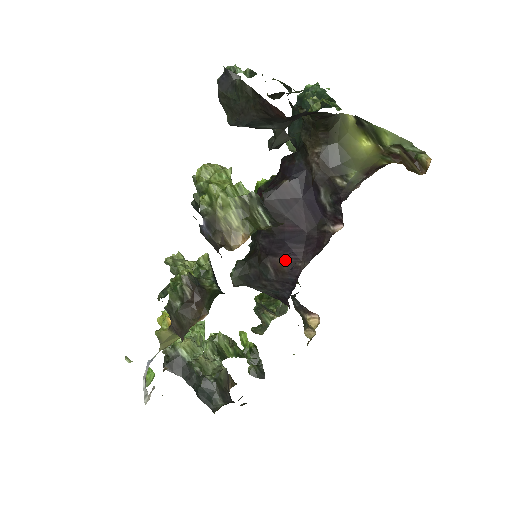
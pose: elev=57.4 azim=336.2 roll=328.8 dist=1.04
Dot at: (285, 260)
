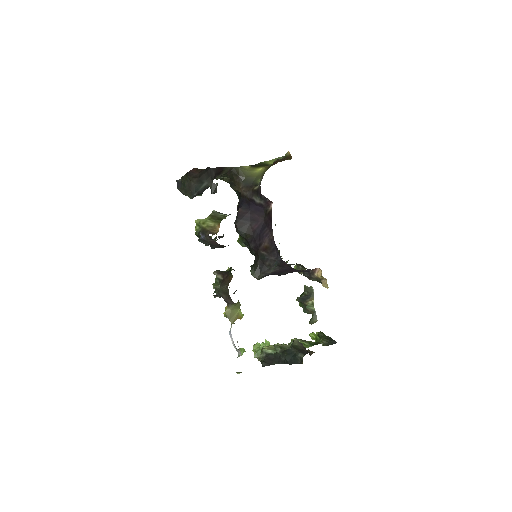
Dot at: (265, 242)
